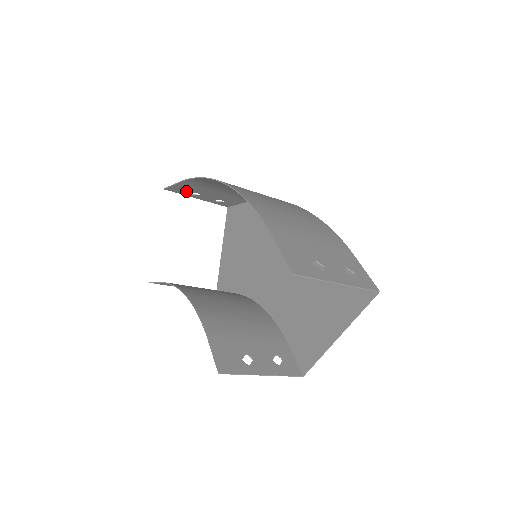
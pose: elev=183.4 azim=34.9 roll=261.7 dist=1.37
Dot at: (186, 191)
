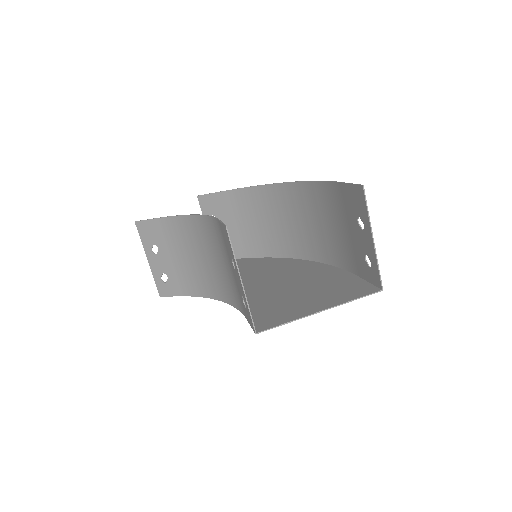
Dot at: (212, 210)
